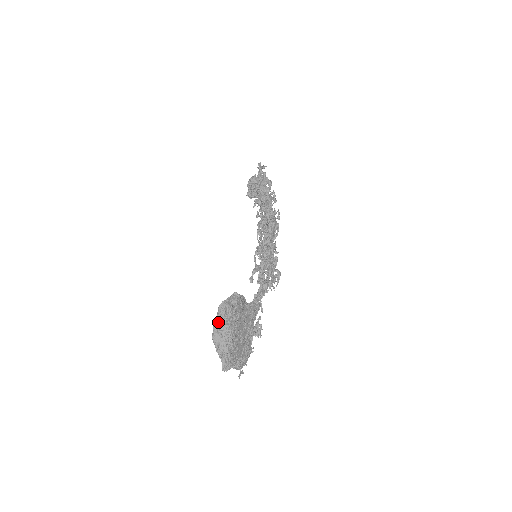
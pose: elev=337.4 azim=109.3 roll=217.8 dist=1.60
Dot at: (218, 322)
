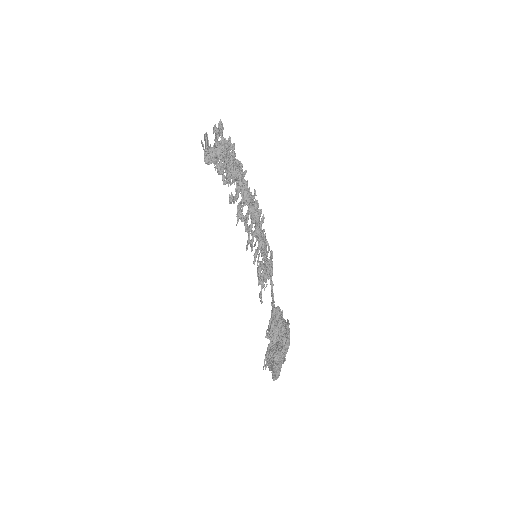
Dot at: (282, 355)
